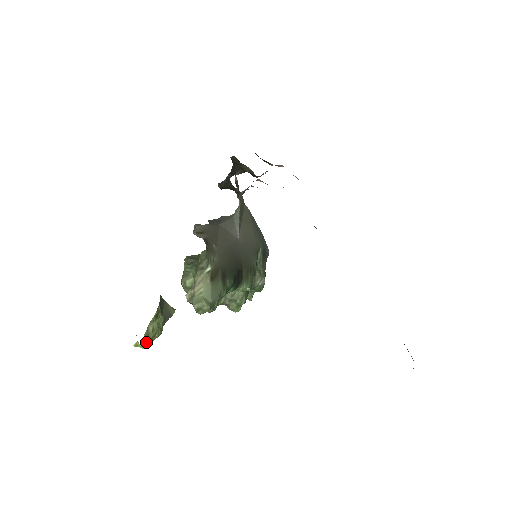
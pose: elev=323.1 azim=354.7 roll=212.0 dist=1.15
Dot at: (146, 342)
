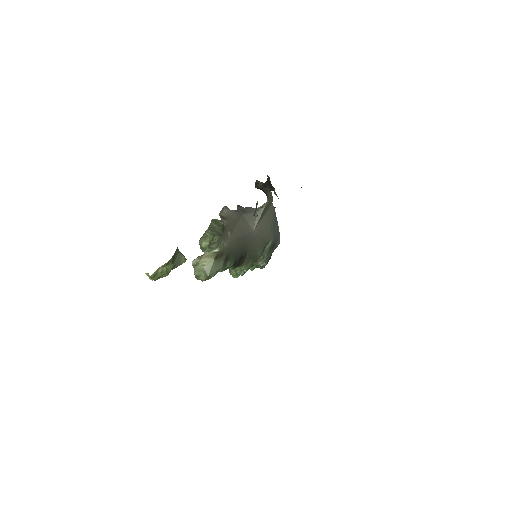
Dot at: (154, 278)
